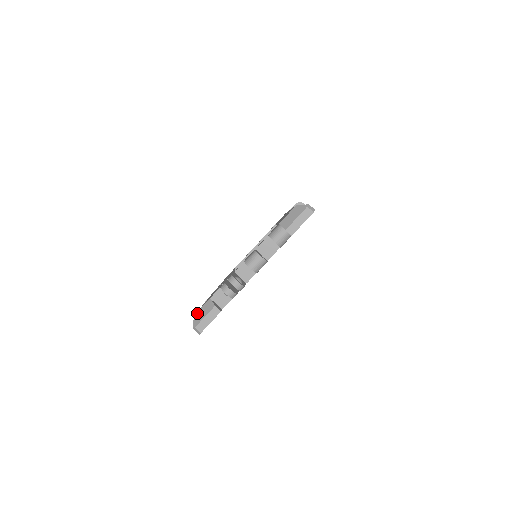
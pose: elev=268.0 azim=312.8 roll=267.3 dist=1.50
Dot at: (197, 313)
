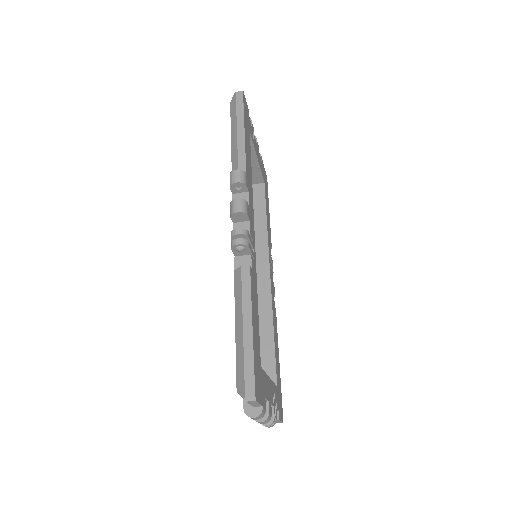
Dot at: occluded
